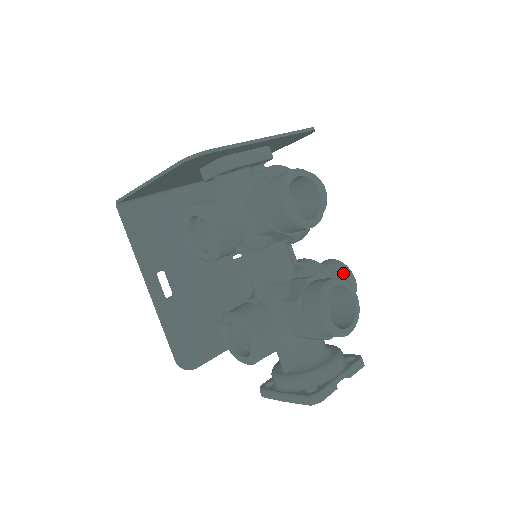
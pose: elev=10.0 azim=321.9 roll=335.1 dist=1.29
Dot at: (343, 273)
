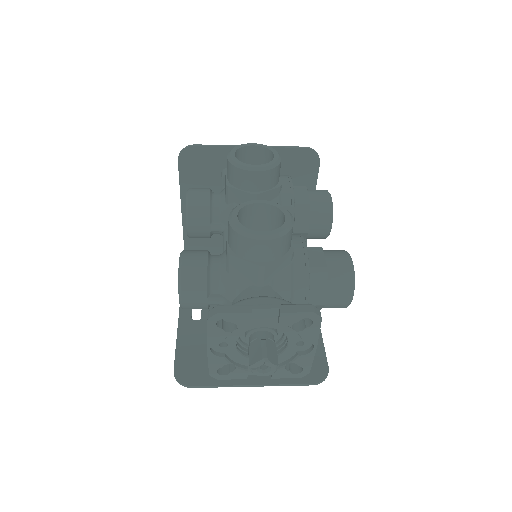
Dot at: (333, 251)
